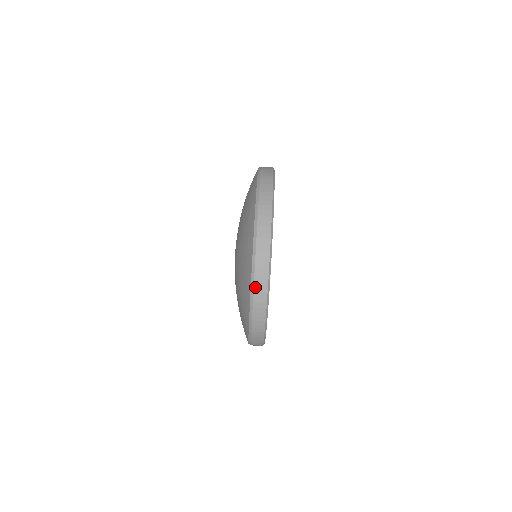
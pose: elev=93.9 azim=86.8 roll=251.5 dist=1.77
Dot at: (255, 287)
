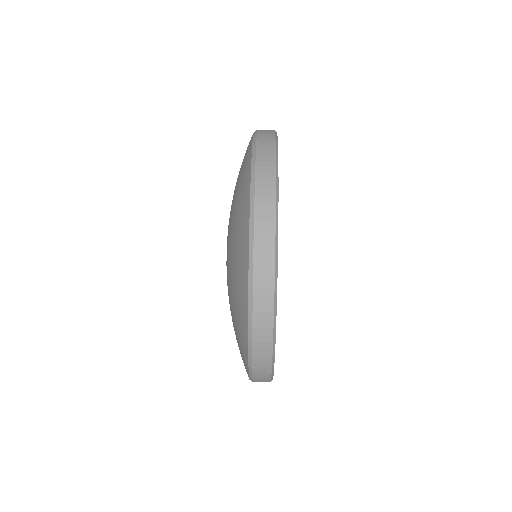
Dot at: (258, 140)
